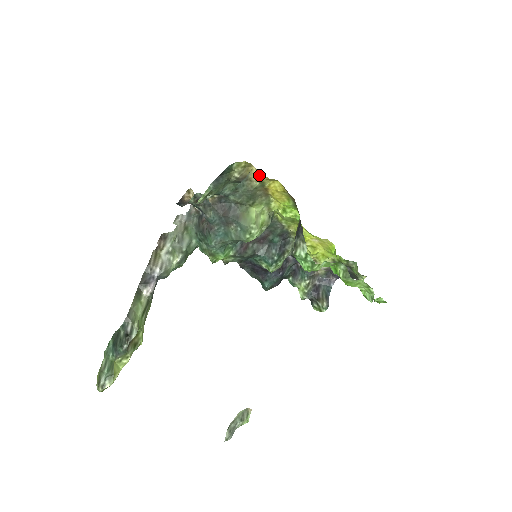
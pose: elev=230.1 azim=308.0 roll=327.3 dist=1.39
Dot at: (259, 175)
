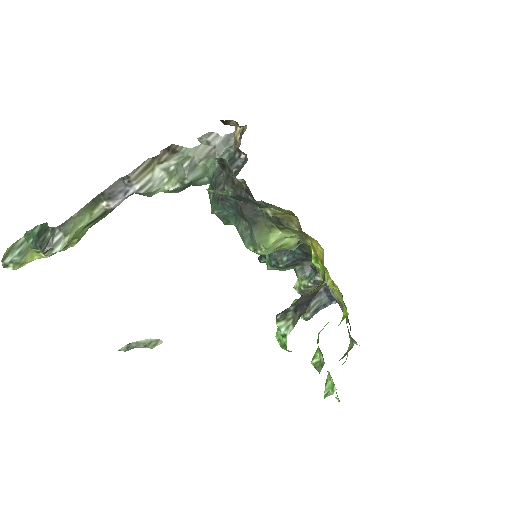
Dot at: (301, 230)
